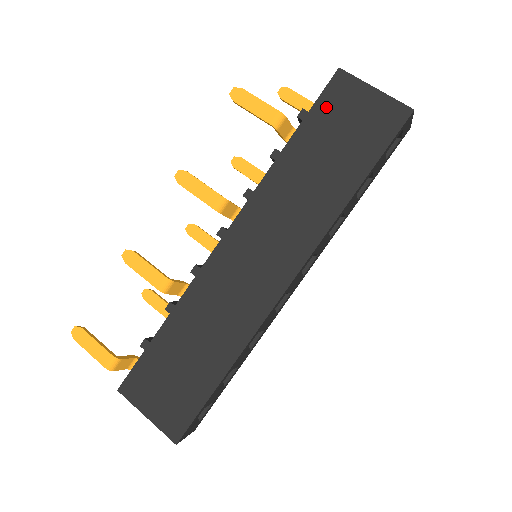
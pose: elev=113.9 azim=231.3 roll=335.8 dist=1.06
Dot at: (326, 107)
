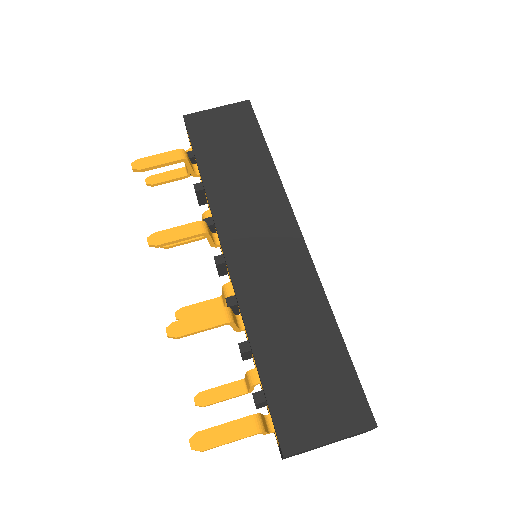
Dot at: (200, 136)
